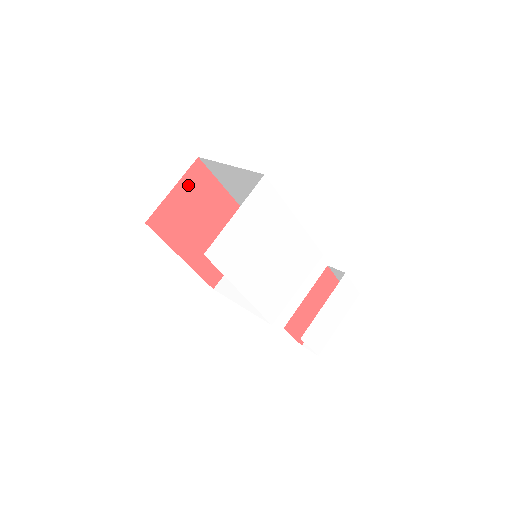
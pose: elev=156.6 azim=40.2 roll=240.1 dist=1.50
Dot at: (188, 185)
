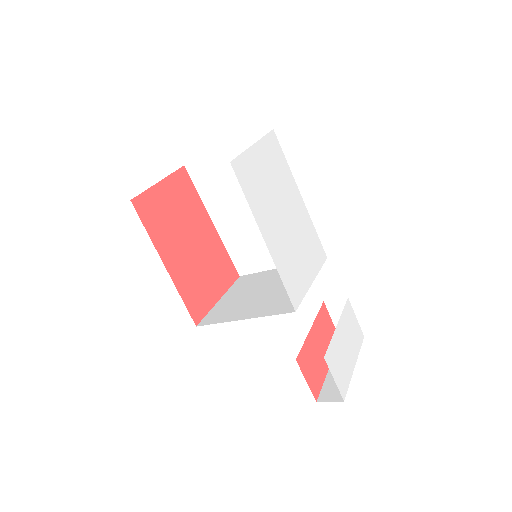
Dot at: (174, 187)
